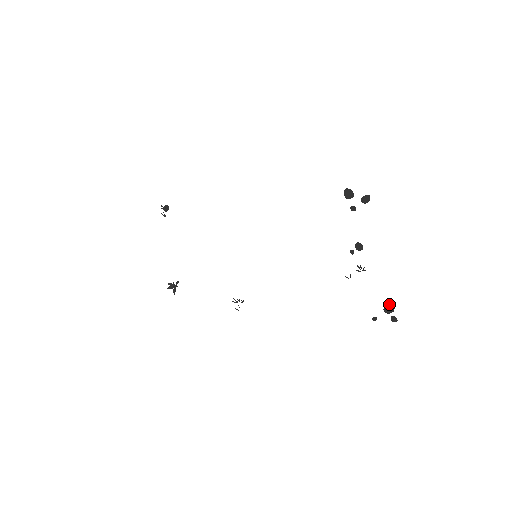
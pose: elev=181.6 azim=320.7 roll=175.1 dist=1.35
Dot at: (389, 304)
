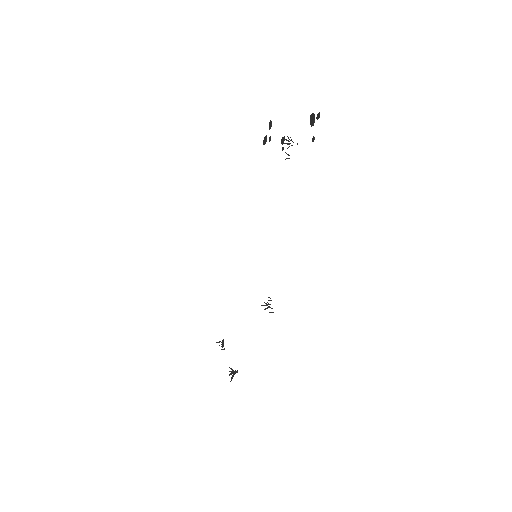
Dot at: (310, 119)
